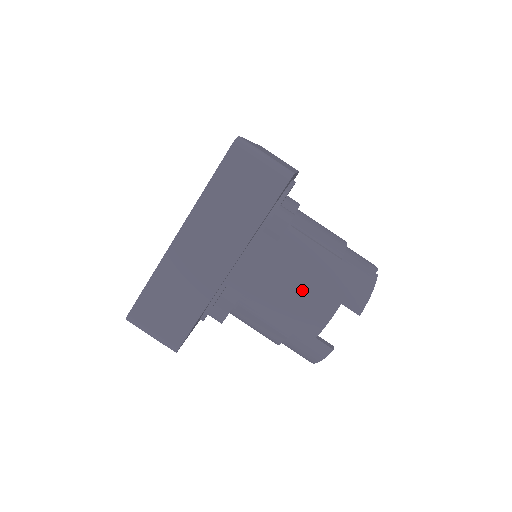
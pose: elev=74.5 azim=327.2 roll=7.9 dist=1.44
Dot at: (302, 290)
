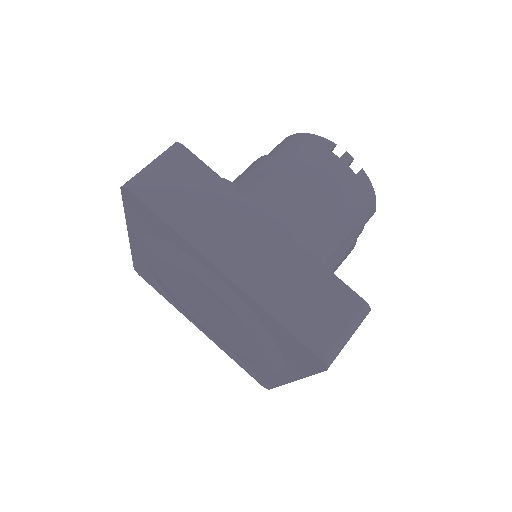
Dot at: occluded
